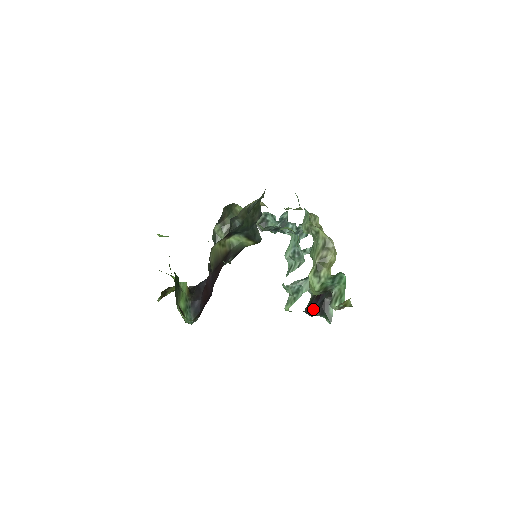
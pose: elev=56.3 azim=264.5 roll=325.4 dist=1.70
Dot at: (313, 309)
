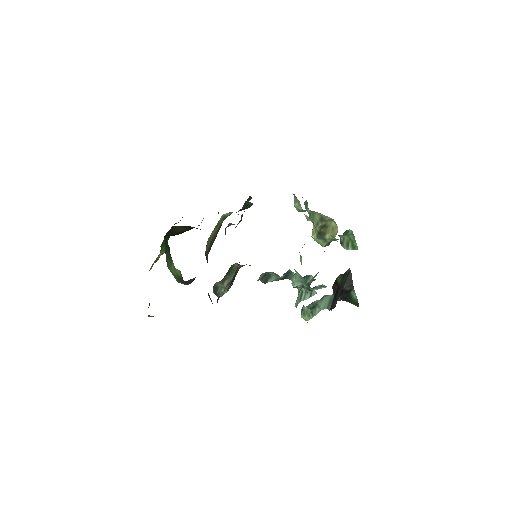
Dot at: (334, 304)
